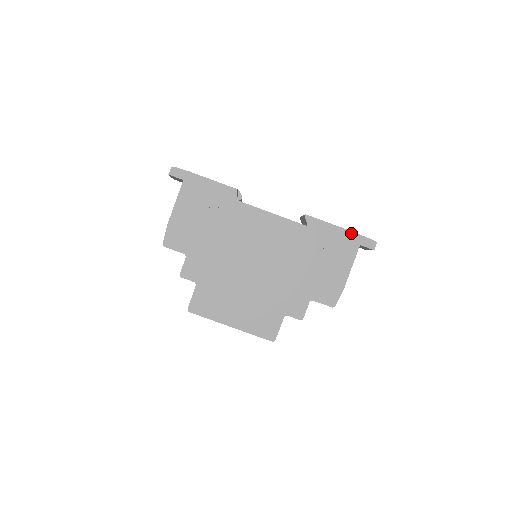
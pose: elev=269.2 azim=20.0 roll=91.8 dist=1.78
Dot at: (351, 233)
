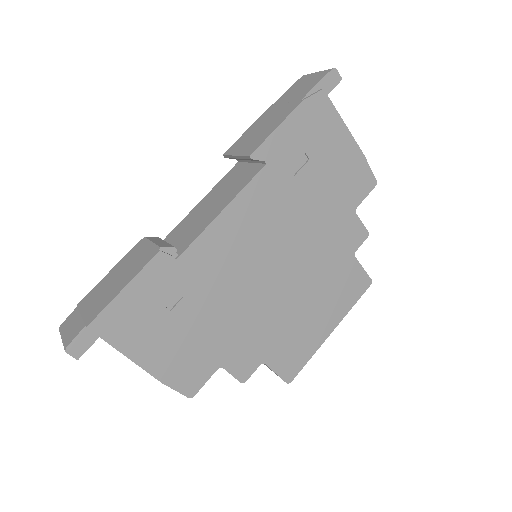
Dot at: (308, 100)
